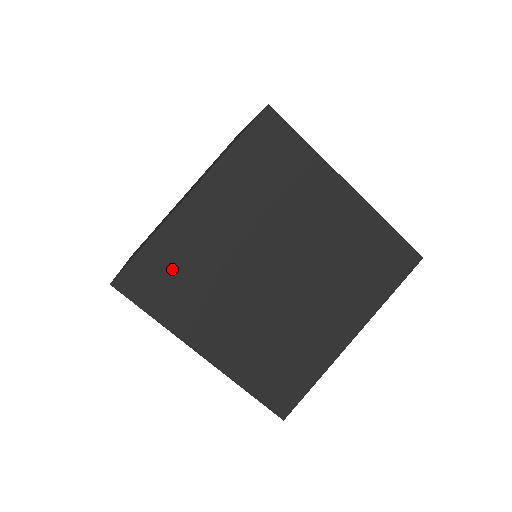
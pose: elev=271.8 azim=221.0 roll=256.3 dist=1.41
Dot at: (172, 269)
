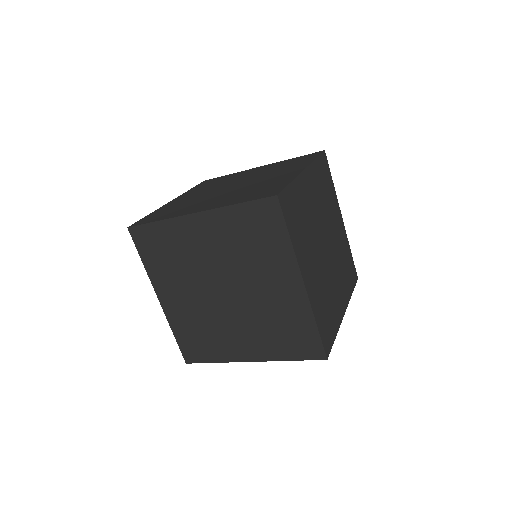
Dot at: (193, 336)
